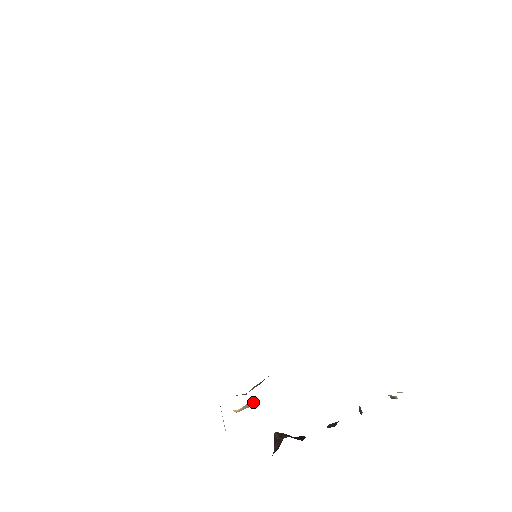
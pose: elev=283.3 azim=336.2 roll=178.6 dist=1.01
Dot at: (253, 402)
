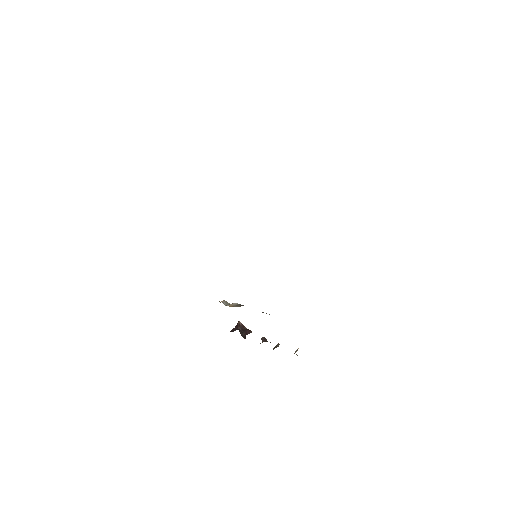
Dot at: occluded
